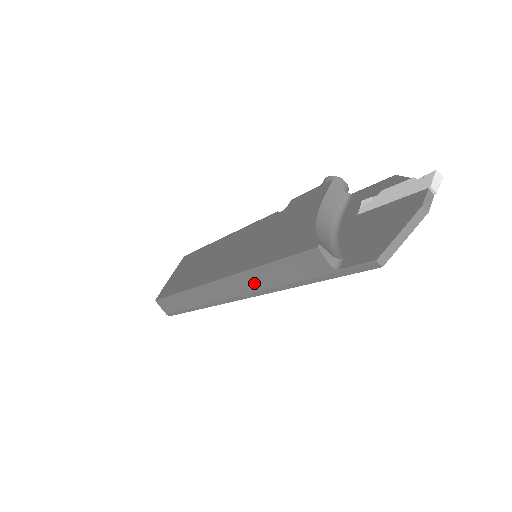
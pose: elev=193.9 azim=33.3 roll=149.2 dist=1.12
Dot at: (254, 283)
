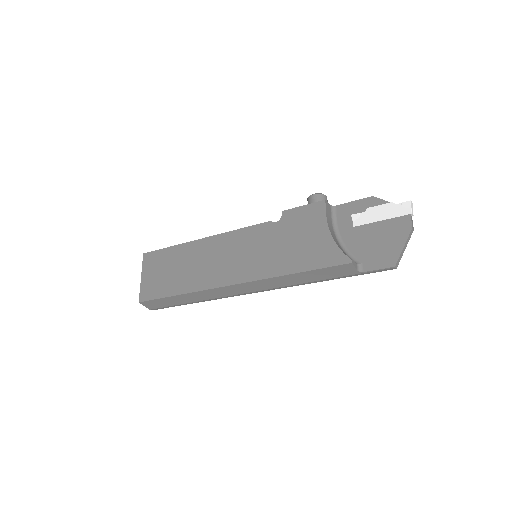
Dot at: (279, 283)
